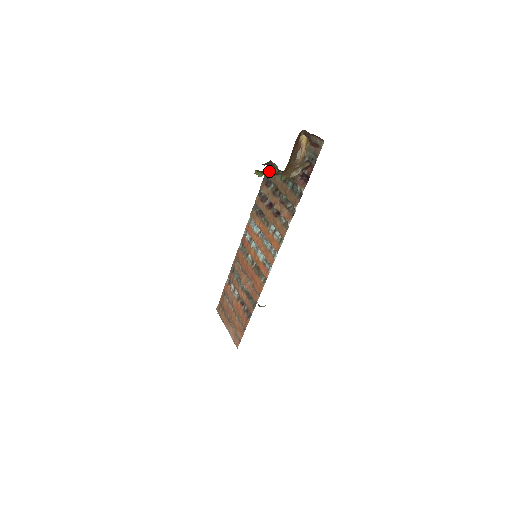
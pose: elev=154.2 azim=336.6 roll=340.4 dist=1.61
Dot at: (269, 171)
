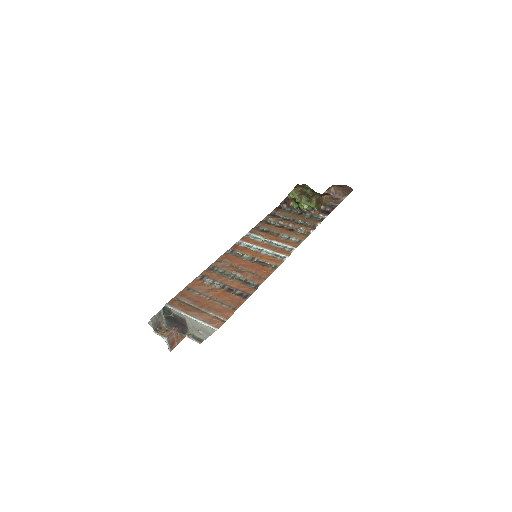
Dot at: (301, 197)
